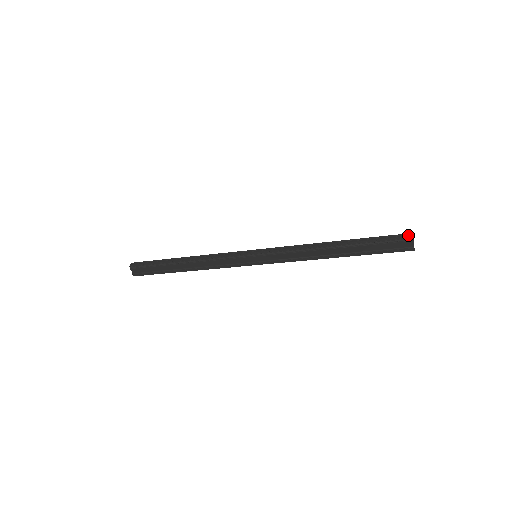
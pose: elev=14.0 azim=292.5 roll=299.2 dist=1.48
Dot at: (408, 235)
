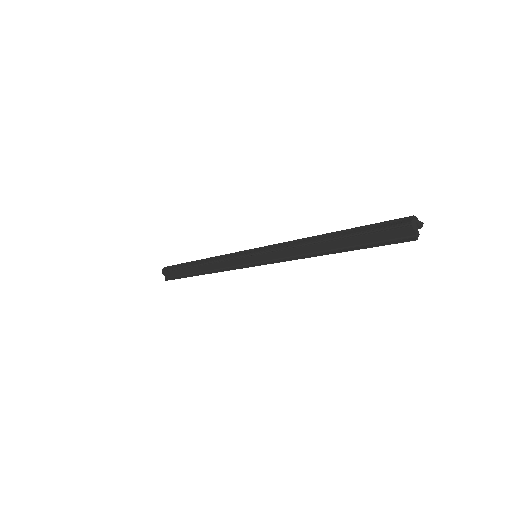
Dot at: (407, 219)
